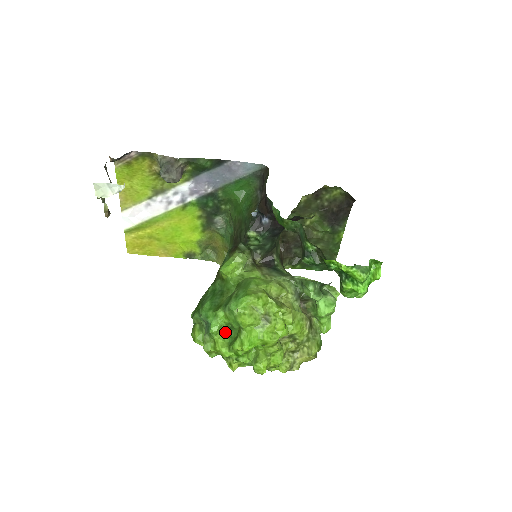
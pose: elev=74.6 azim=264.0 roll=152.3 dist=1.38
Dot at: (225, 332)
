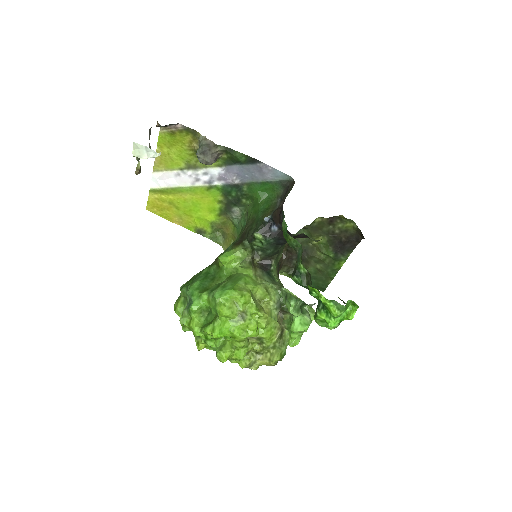
Dot at: (203, 314)
